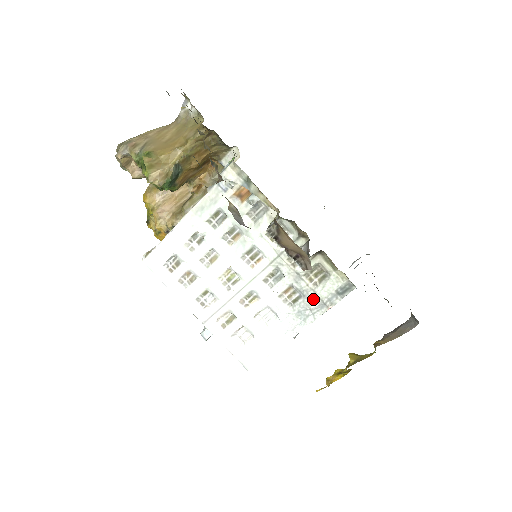
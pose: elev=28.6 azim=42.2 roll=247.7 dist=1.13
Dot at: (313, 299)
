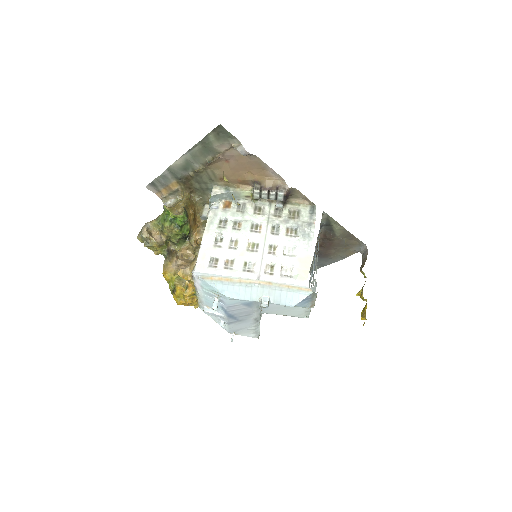
Dot at: (303, 224)
